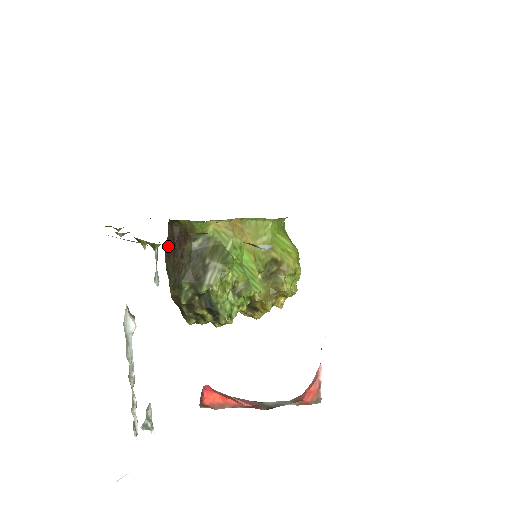
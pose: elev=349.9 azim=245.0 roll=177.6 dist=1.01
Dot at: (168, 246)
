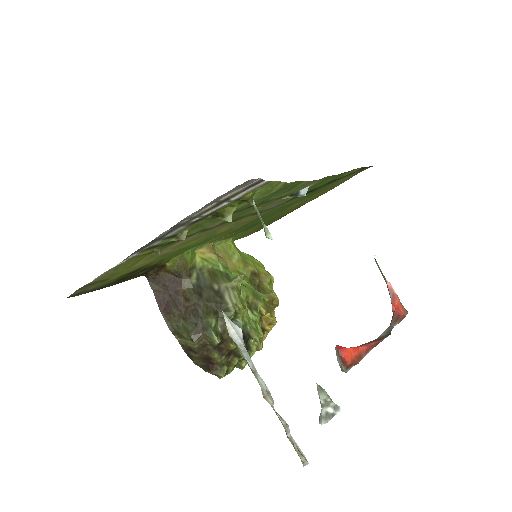
Dot at: (161, 304)
